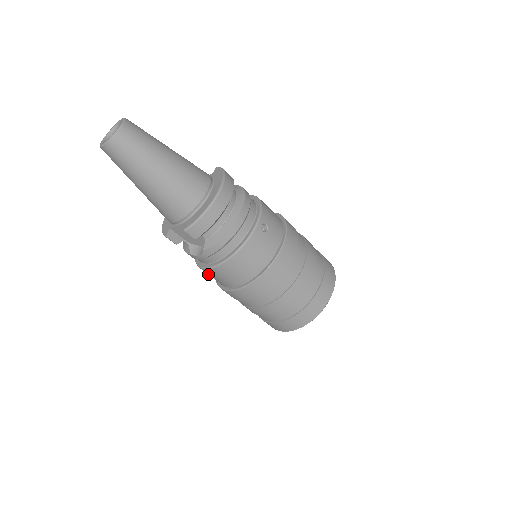
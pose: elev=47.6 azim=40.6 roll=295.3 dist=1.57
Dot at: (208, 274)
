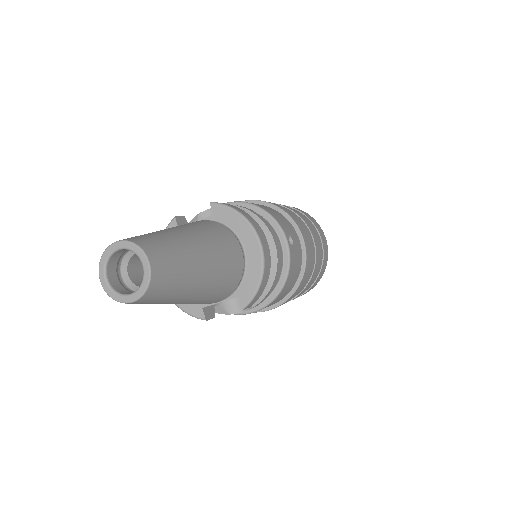
Dot at: occluded
